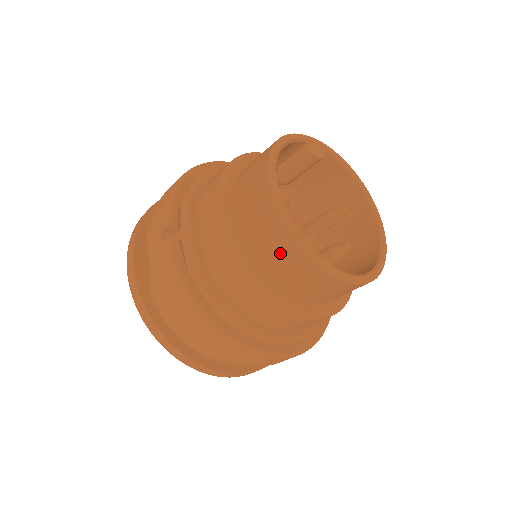
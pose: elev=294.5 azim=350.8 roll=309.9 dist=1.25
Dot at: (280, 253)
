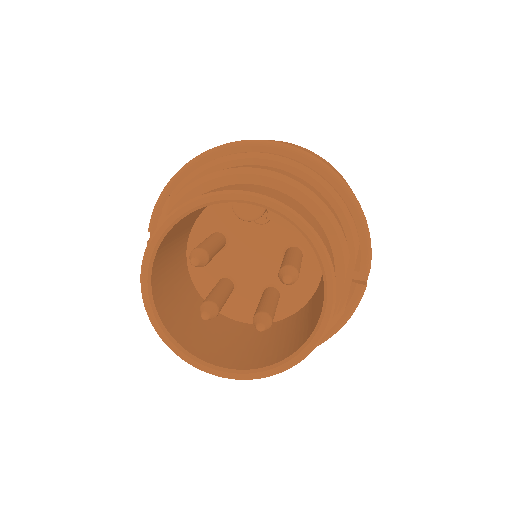
Dot at: occluded
